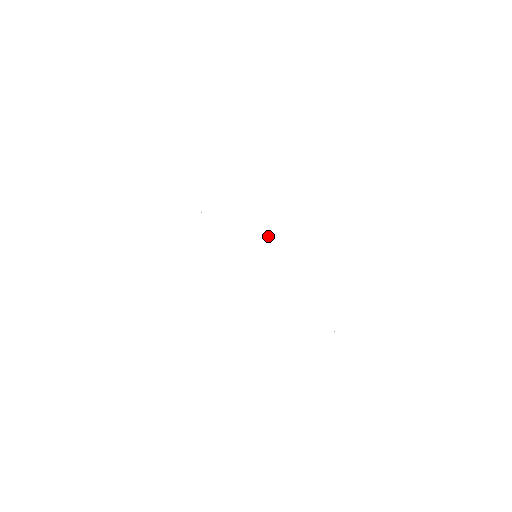
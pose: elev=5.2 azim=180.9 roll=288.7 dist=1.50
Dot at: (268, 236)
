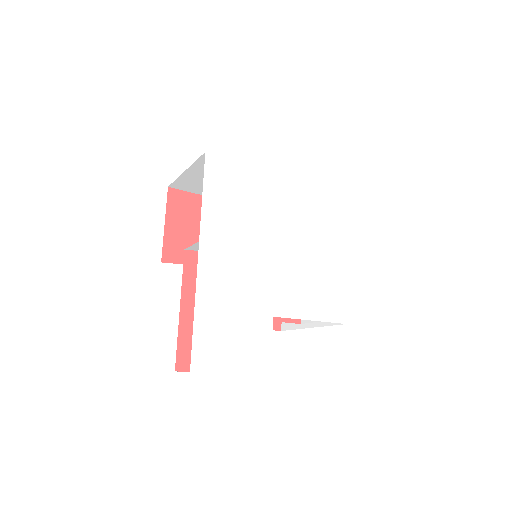
Dot at: (300, 252)
